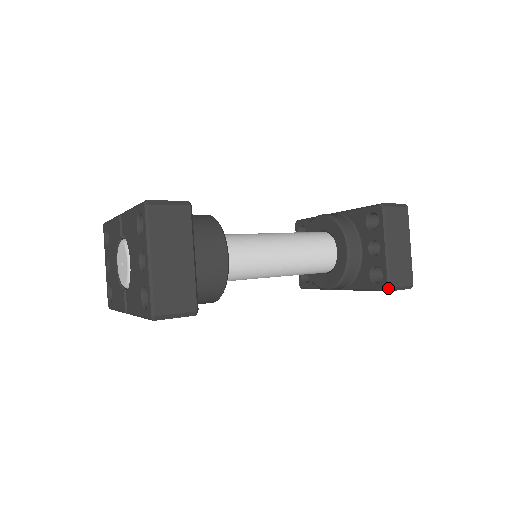
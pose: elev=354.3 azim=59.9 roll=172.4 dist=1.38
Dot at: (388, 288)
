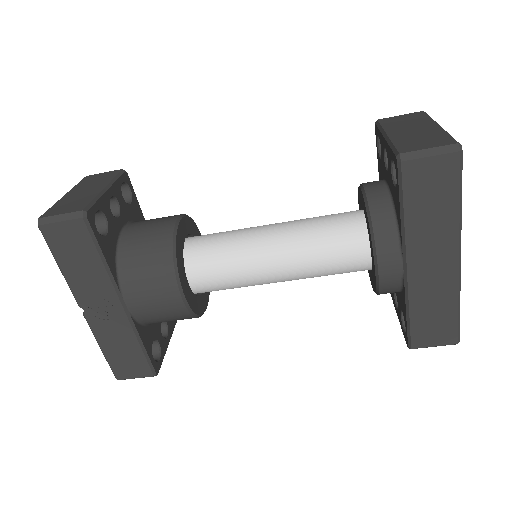
Dot at: (397, 157)
